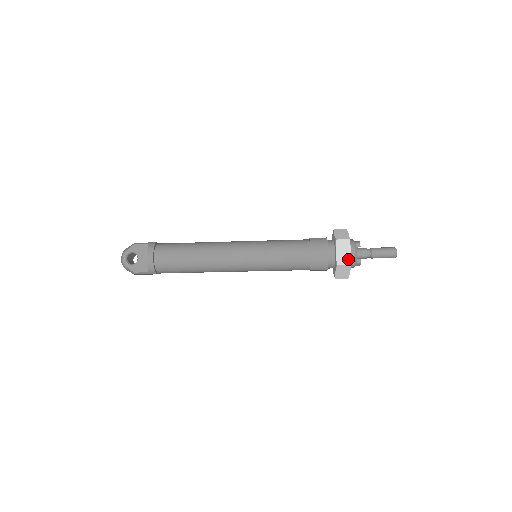
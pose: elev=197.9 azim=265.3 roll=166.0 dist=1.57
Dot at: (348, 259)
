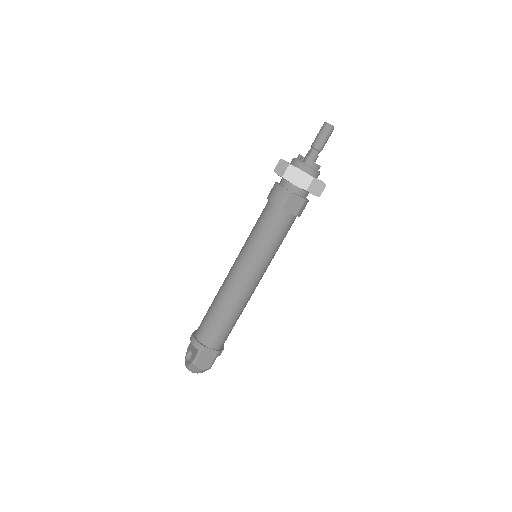
Dot at: (286, 165)
